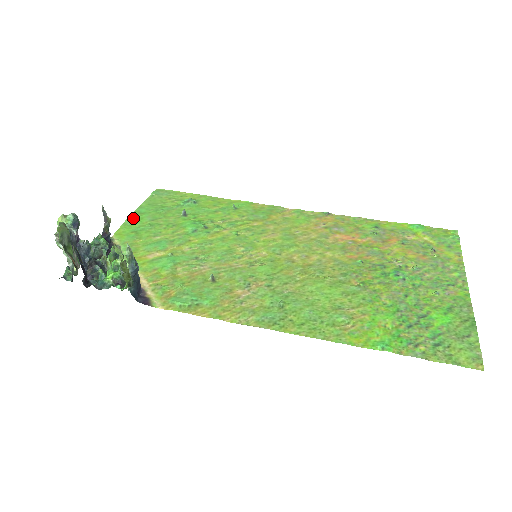
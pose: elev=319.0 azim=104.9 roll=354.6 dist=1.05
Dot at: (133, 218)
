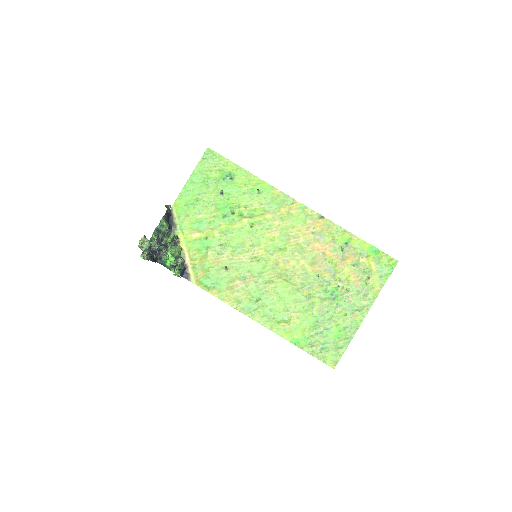
Dot at: (187, 188)
